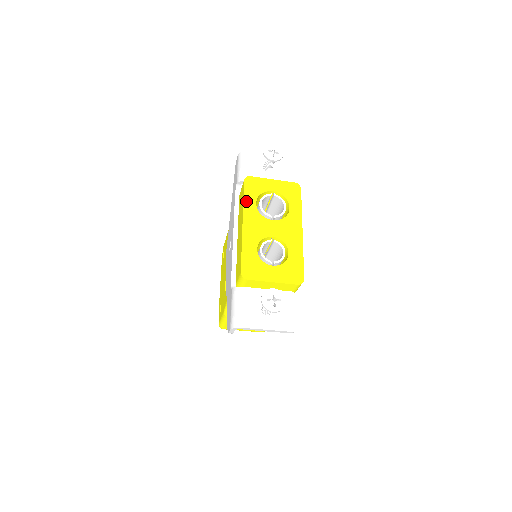
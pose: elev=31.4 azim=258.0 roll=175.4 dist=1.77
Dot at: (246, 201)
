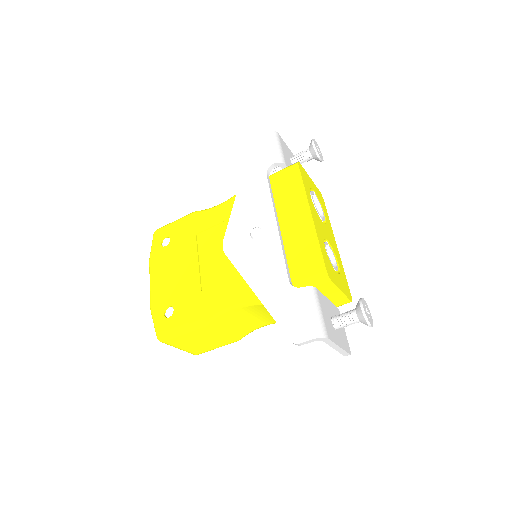
Dot at: (306, 188)
